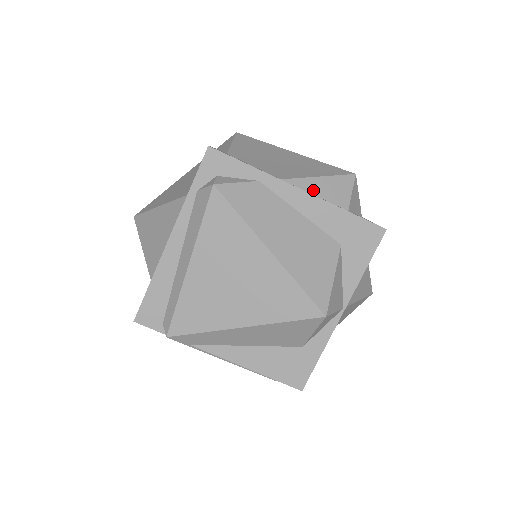
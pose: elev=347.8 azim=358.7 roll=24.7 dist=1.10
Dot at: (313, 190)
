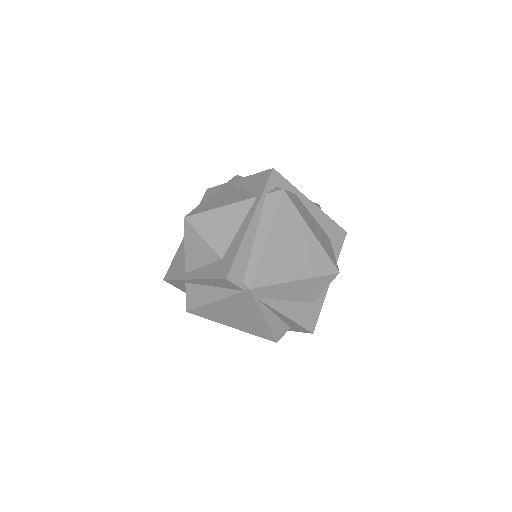
Dot at: occluded
